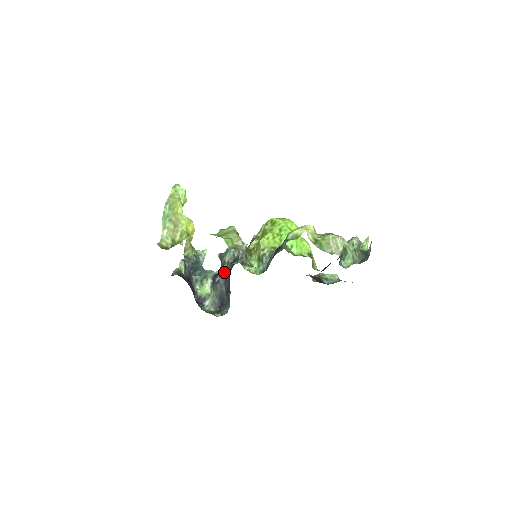
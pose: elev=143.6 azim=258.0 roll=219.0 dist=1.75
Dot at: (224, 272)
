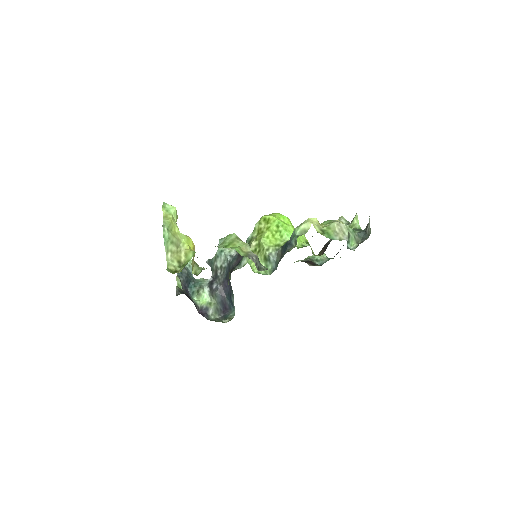
Dot at: (220, 278)
